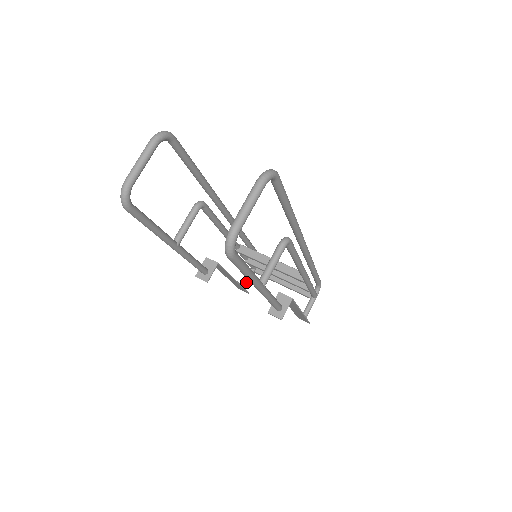
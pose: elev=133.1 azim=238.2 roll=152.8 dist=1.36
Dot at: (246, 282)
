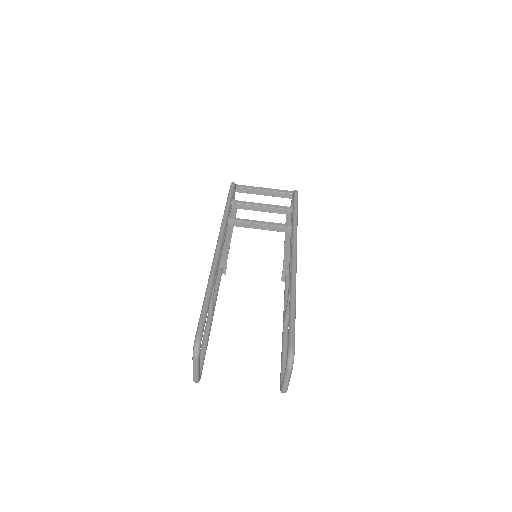
Dot at: occluded
